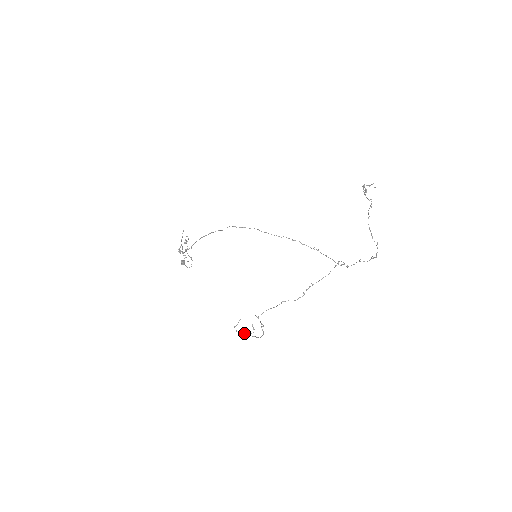
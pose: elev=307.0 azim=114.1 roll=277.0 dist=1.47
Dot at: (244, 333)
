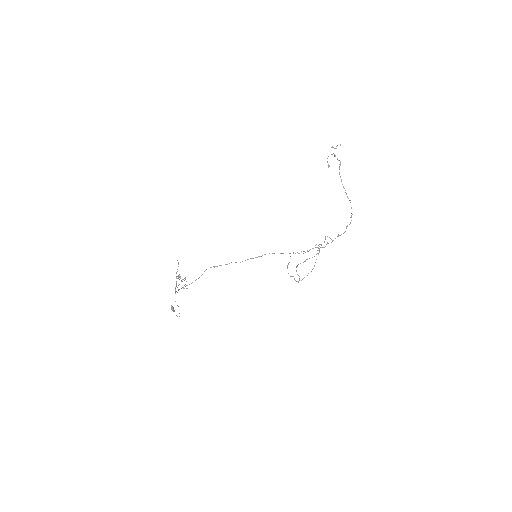
Dot at: (294, 278)
